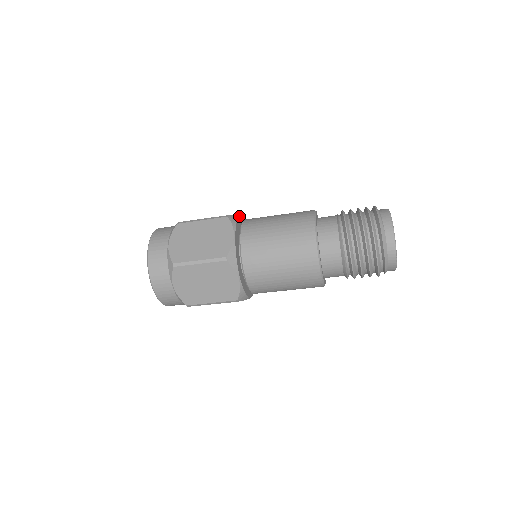
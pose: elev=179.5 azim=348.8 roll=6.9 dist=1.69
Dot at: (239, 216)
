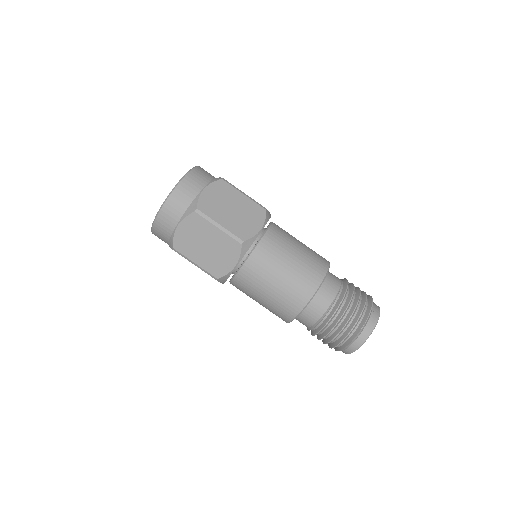
Dot at: (258, 234)
